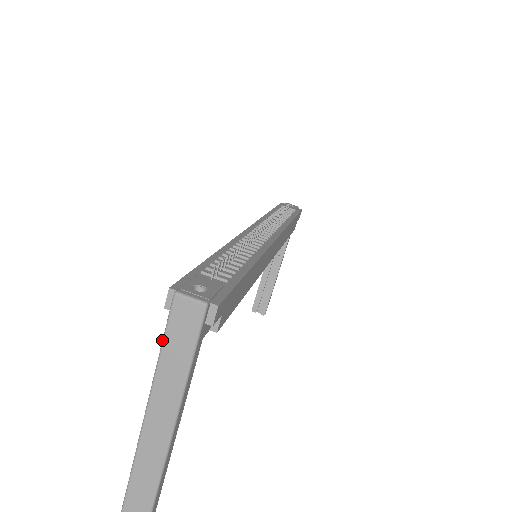
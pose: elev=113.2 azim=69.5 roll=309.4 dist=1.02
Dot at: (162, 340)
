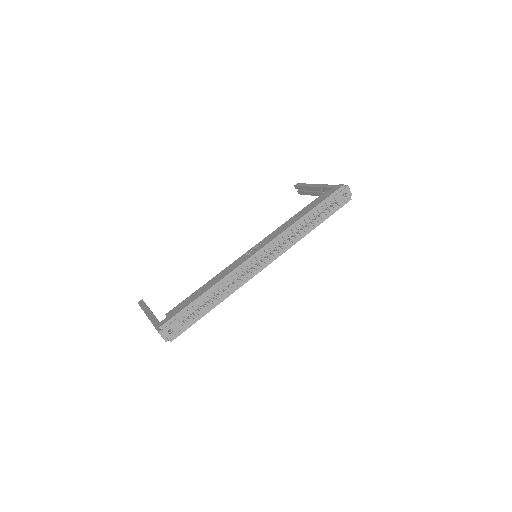
Dot at: (154, 325)
